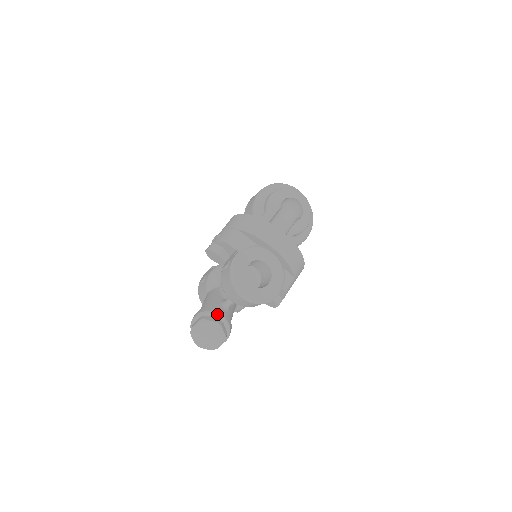
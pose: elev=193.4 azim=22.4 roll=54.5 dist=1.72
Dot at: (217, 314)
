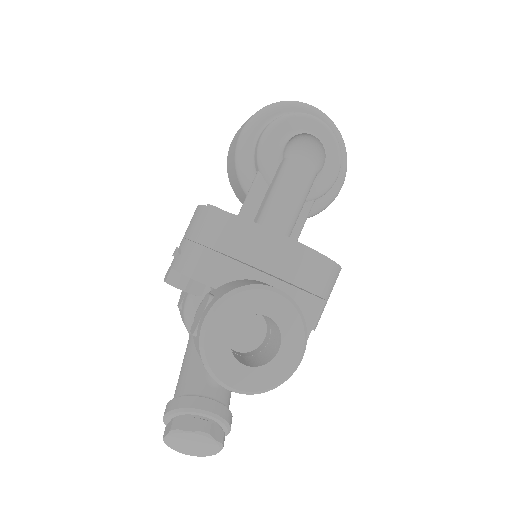
Dot at: (199, 411)
